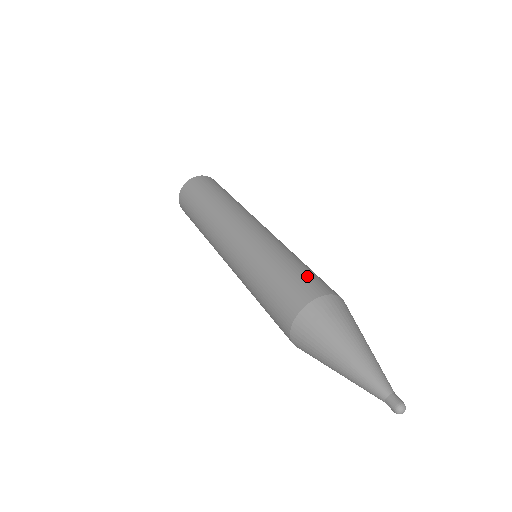
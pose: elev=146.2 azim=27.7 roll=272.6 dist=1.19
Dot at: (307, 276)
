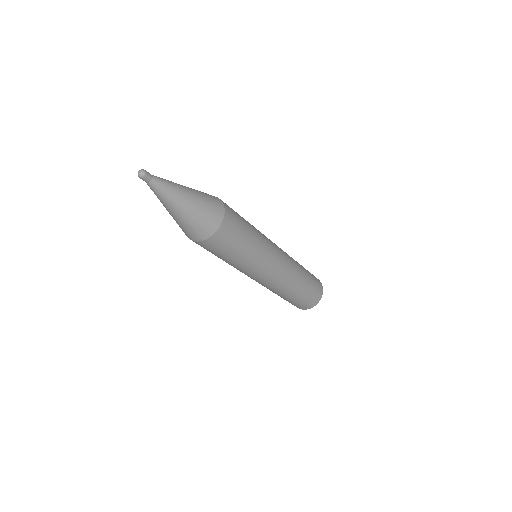
Dot at: occluded
